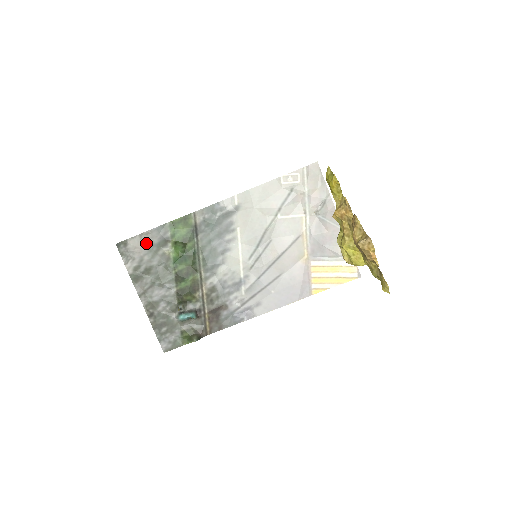
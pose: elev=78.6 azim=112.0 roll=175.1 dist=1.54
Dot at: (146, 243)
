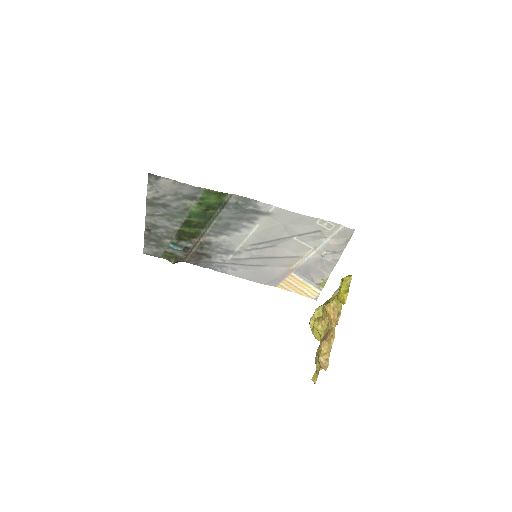
Dot at: (176, 189)
